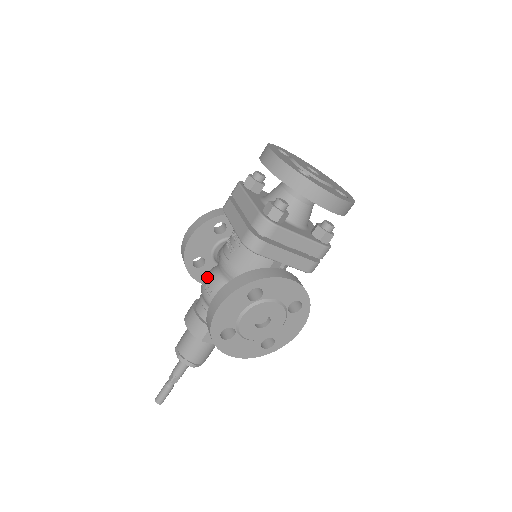
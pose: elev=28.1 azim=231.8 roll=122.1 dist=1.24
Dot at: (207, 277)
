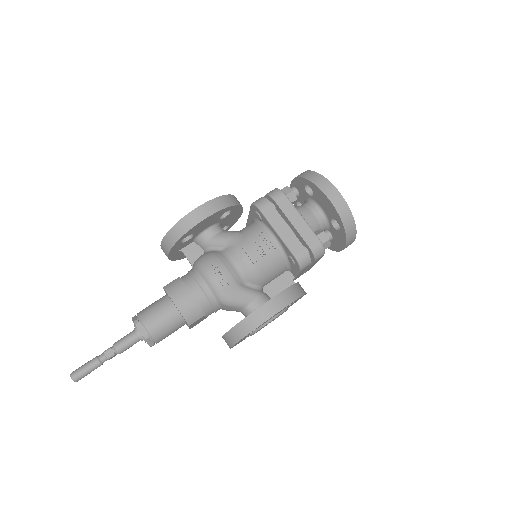
Dot at: (221, 266)
